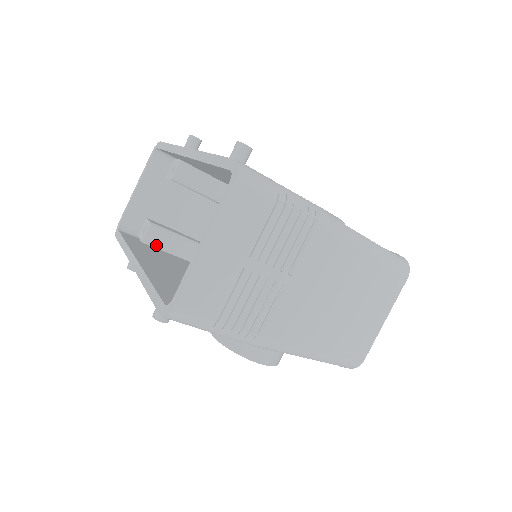
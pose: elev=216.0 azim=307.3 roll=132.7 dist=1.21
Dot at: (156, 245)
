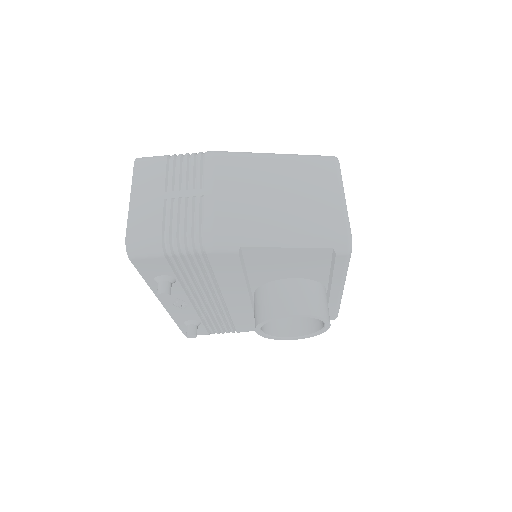
Dot at: occluded
